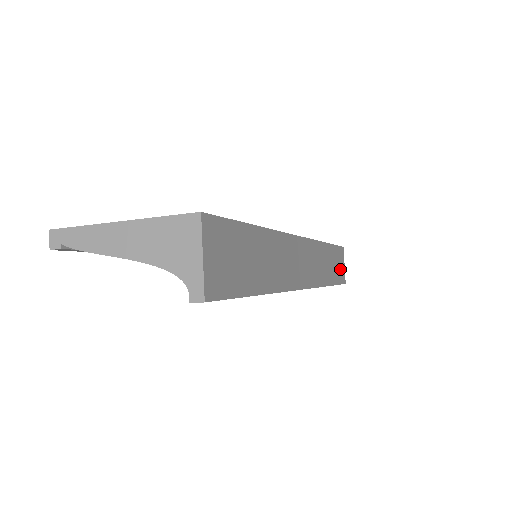
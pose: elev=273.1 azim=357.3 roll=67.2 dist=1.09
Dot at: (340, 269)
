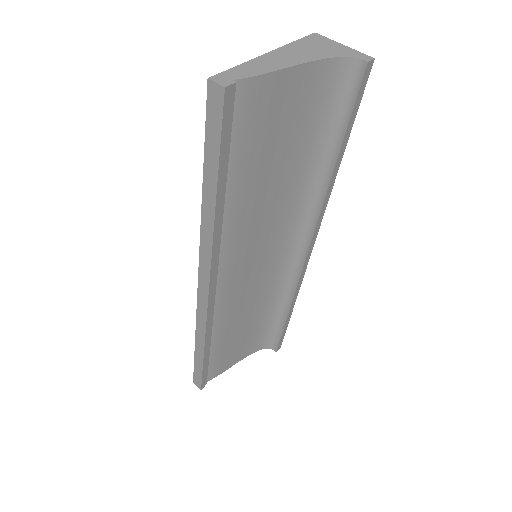
Dot at: occluded
